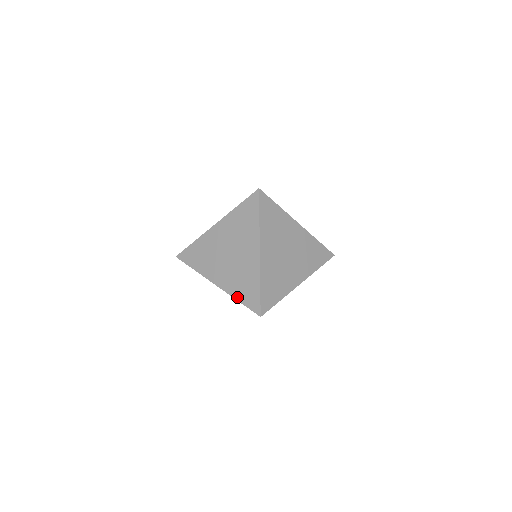
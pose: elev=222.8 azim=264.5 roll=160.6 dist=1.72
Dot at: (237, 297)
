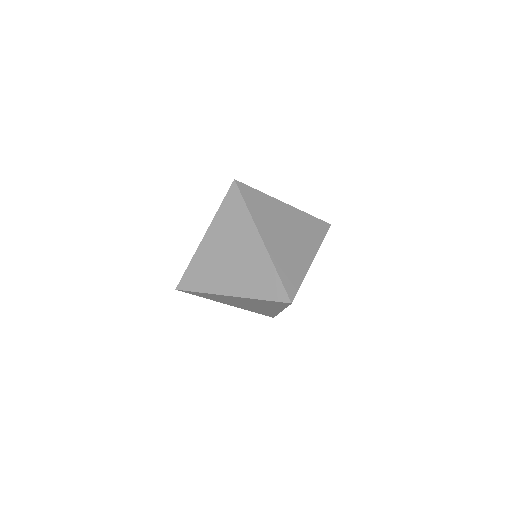
Dot at: (258, 296)
